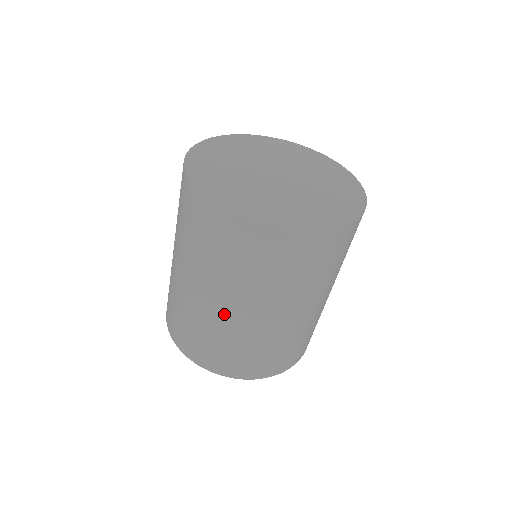
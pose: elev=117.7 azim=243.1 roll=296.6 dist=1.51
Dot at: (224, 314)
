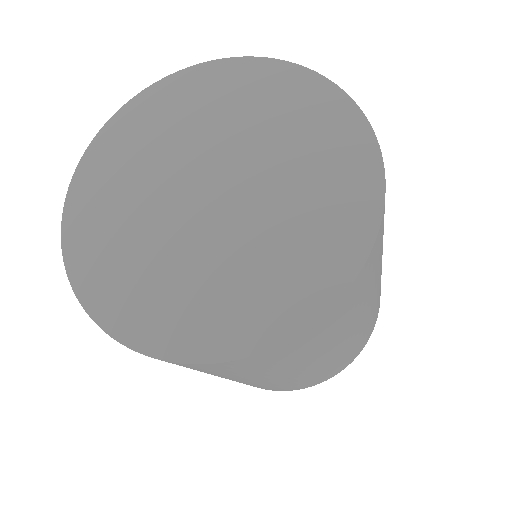
Dot at: (300, 375)
